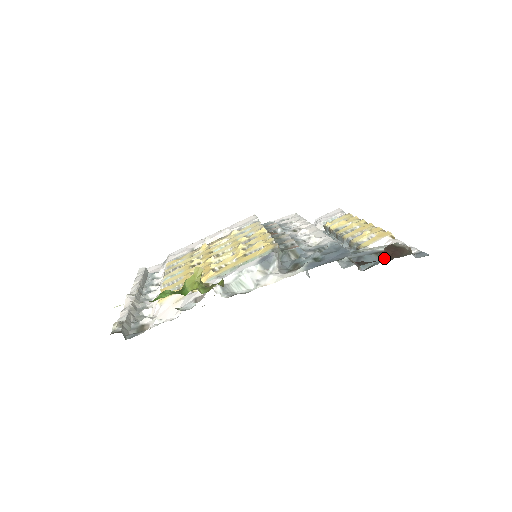
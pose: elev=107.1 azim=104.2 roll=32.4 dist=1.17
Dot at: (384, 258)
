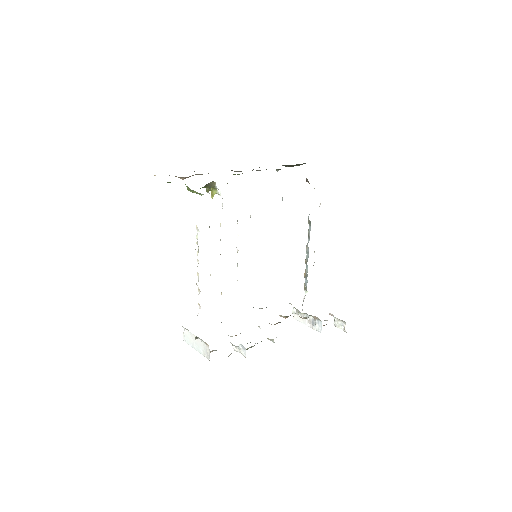
Dot at: occluded
